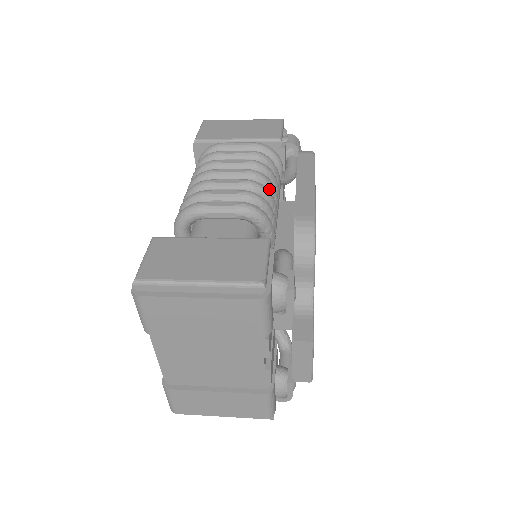
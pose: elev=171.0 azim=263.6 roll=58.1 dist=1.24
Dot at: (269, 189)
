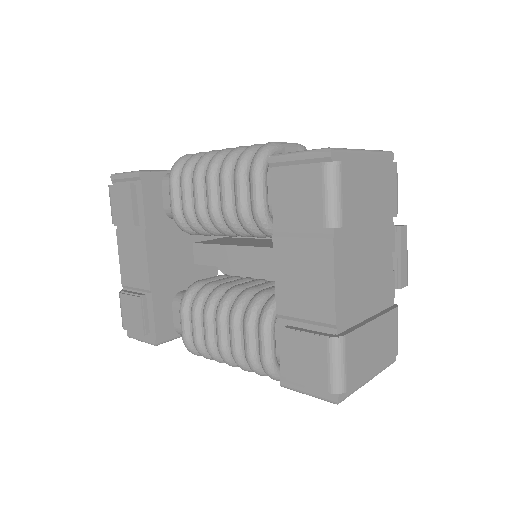
Dot at: occluded
